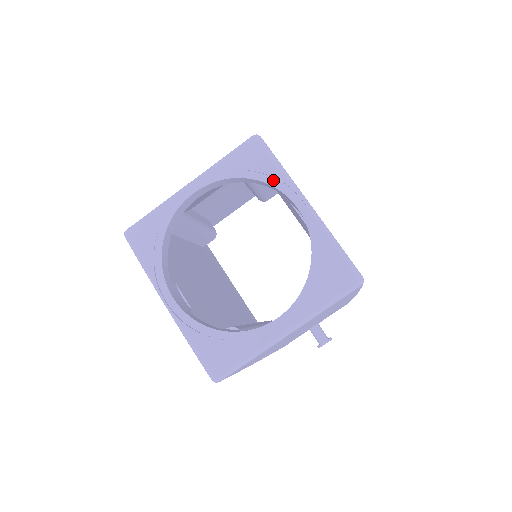
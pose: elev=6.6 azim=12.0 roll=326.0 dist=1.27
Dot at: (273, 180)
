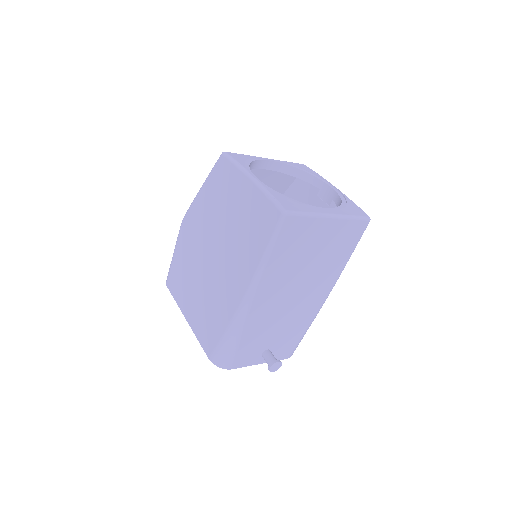
Dot at: (316, 176)
